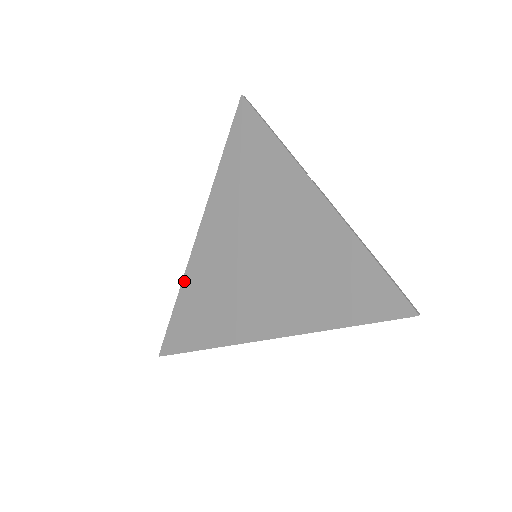
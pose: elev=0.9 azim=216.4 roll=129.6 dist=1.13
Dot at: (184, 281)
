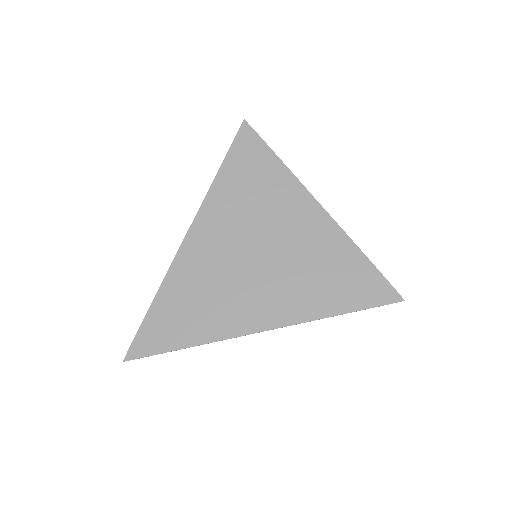
Dot at: (166, 279)
